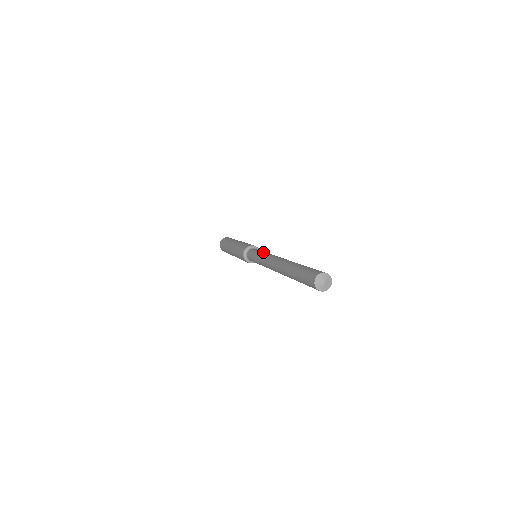
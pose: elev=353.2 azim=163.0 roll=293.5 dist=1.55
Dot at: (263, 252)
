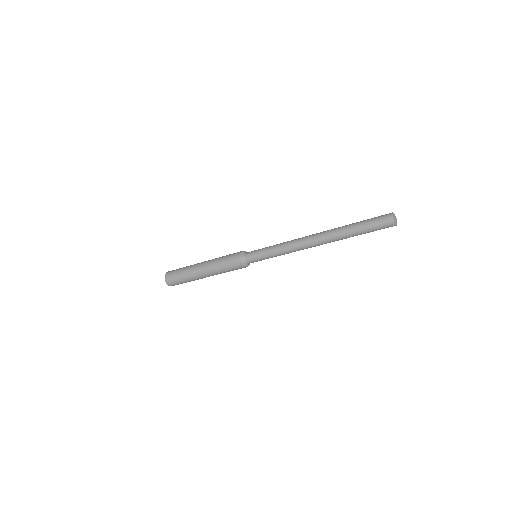
Dot at: occluded
